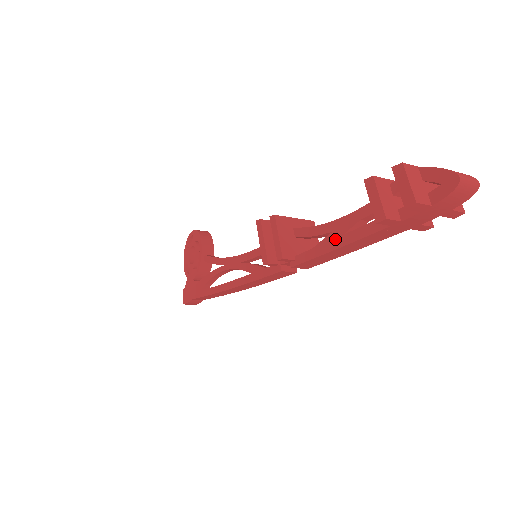
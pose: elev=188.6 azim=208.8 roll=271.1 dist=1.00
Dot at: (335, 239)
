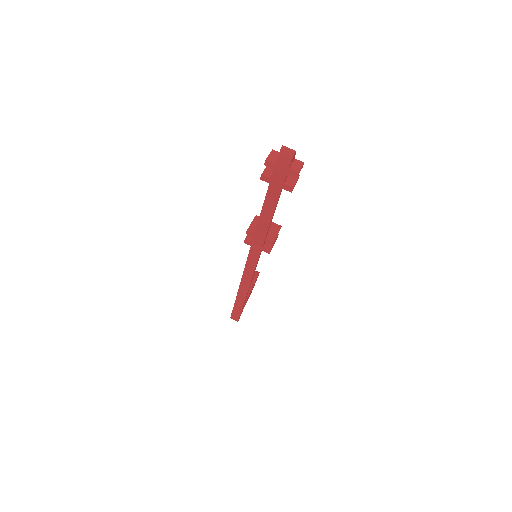
Dot at: occluded
